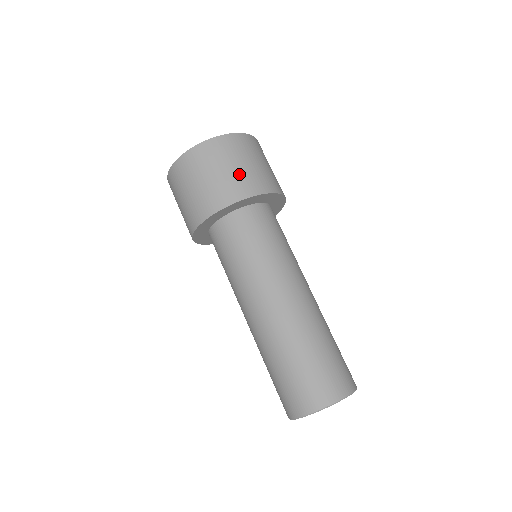
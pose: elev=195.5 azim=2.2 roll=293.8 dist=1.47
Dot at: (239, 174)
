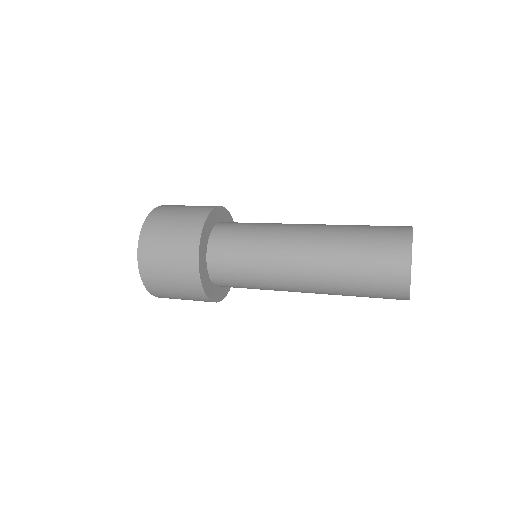
Dot at: occluded
